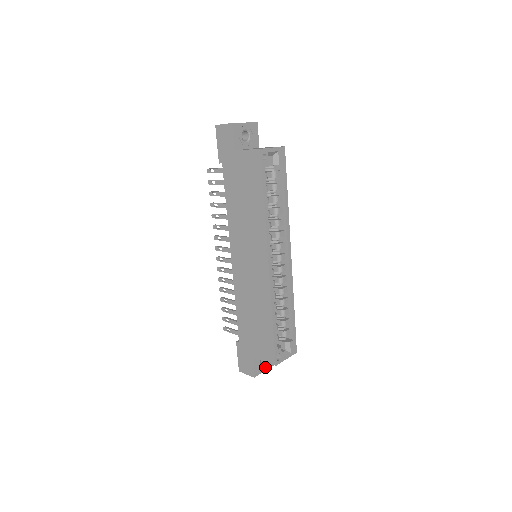
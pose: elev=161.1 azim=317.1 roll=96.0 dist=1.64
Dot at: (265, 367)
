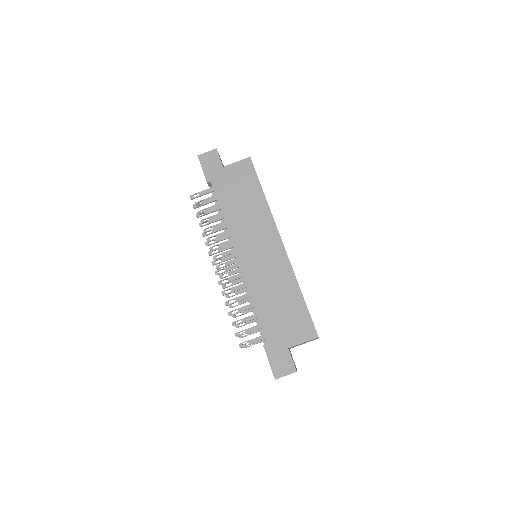
Dot at: occluded
